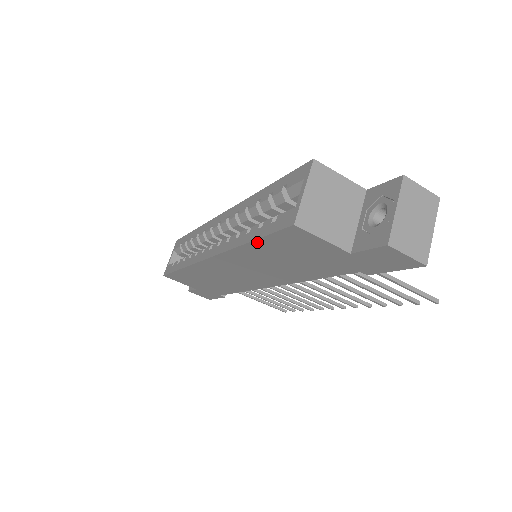
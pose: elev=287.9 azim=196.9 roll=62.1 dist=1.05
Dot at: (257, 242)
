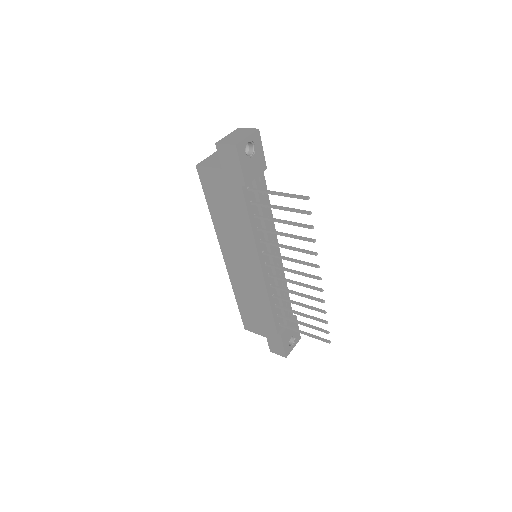
Dot at: (208, 203)
